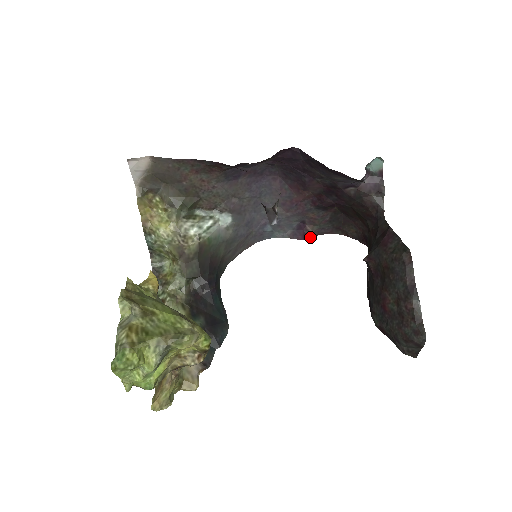
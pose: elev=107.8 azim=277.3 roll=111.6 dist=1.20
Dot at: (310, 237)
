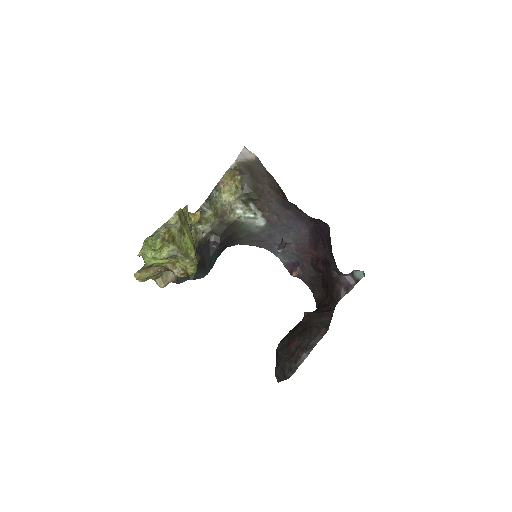
Dot at: (294, 275)
